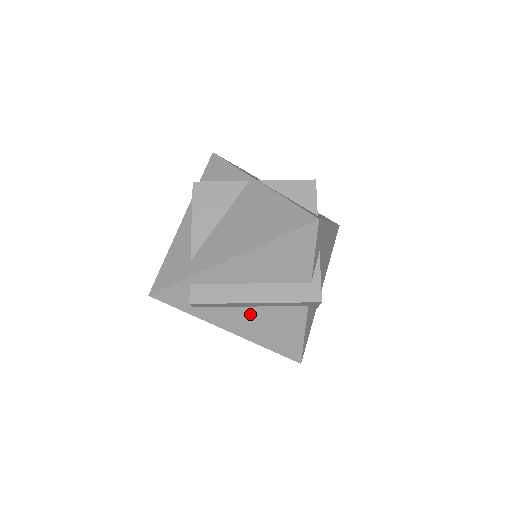
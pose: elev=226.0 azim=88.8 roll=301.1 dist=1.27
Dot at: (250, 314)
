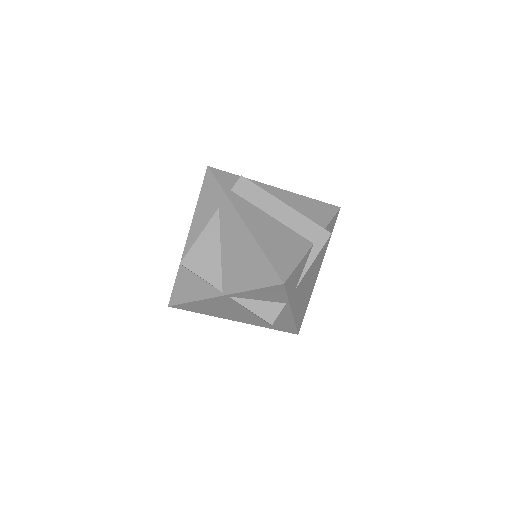
Dot at: (268, 221)
